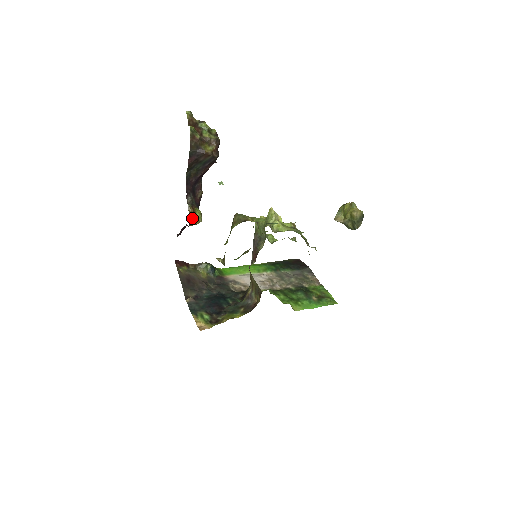
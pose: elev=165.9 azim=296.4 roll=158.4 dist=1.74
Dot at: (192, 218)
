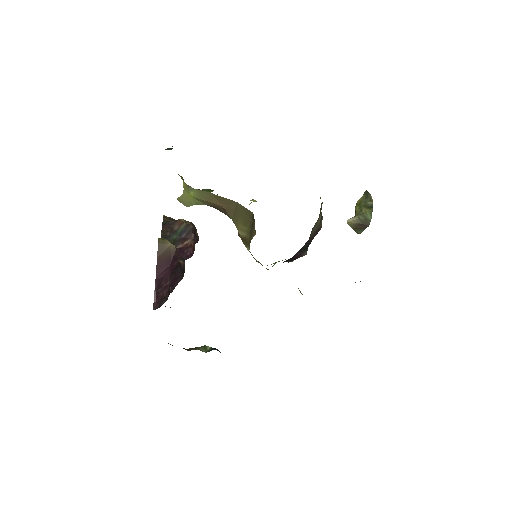
Dot at: occluded
